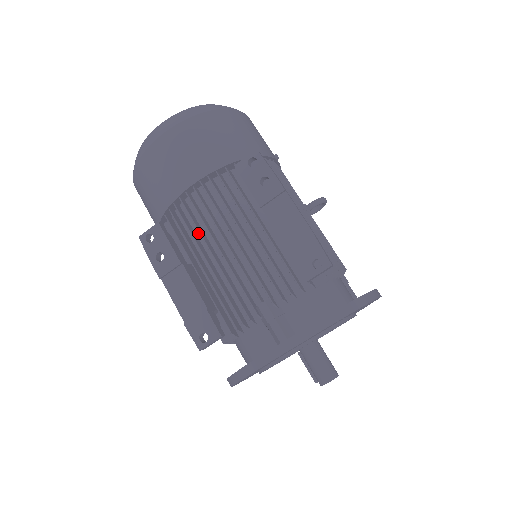
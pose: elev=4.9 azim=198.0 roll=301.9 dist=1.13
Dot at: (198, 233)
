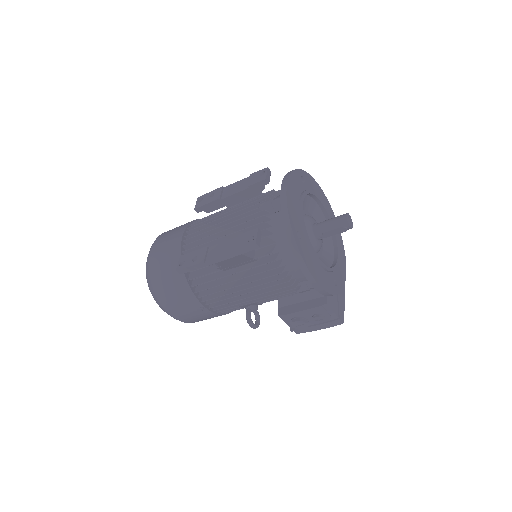
Dot at: occluded
